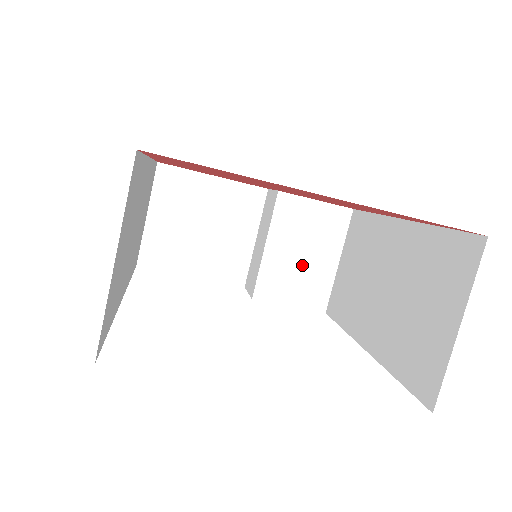
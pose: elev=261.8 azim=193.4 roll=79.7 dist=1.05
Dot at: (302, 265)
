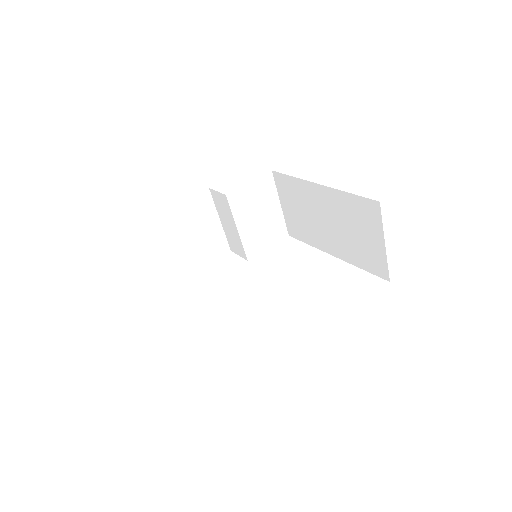
Dot at: (262, 222)
